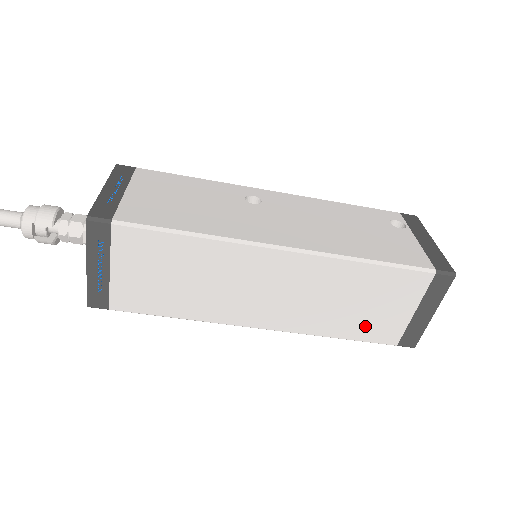
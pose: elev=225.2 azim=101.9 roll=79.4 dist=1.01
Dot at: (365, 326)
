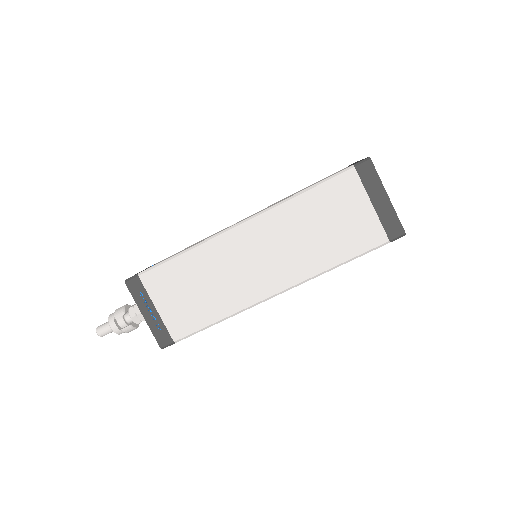
Dot at: (348, 241)
